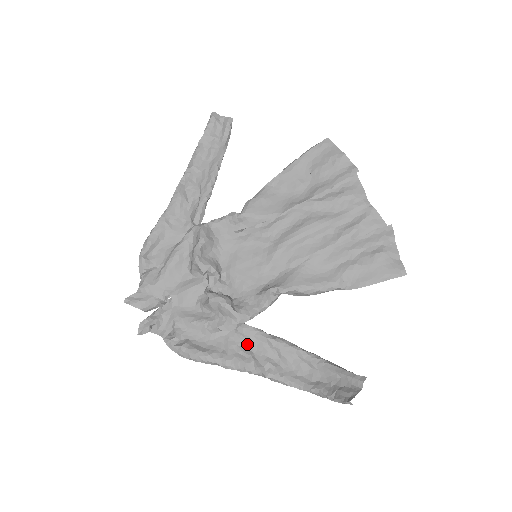
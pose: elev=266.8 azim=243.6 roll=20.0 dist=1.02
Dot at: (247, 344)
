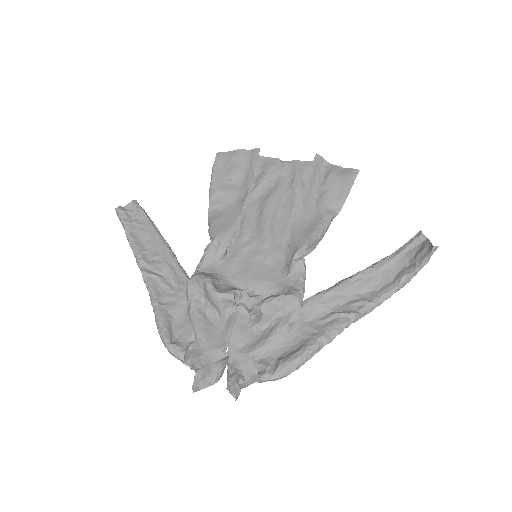
Dot at: (322, 312)
